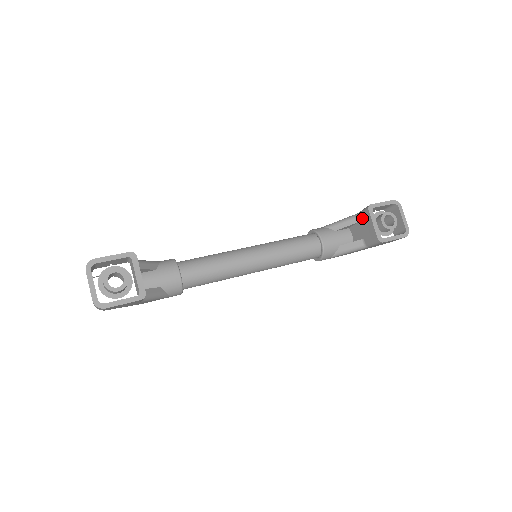
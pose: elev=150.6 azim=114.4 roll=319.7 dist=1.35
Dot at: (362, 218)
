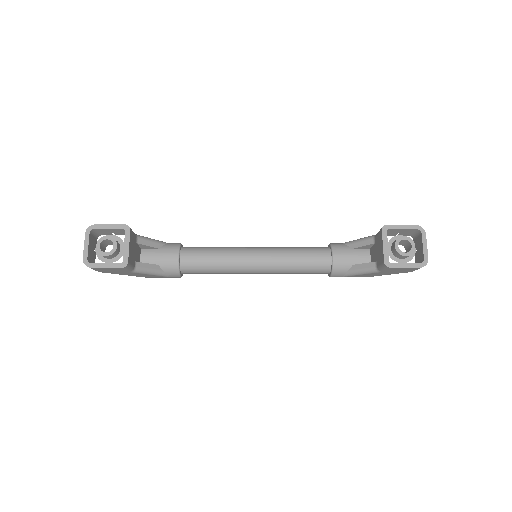
Dot at: (377, 239)
